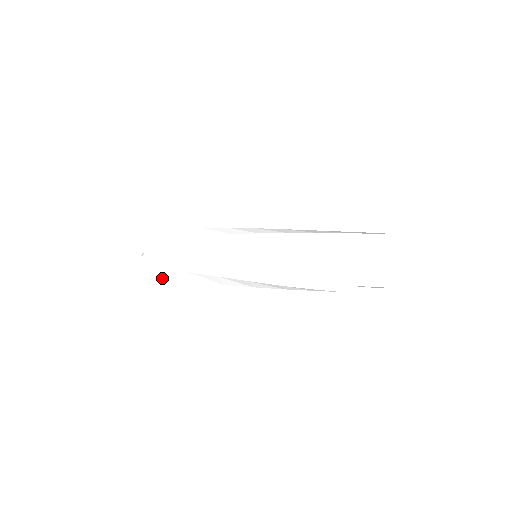
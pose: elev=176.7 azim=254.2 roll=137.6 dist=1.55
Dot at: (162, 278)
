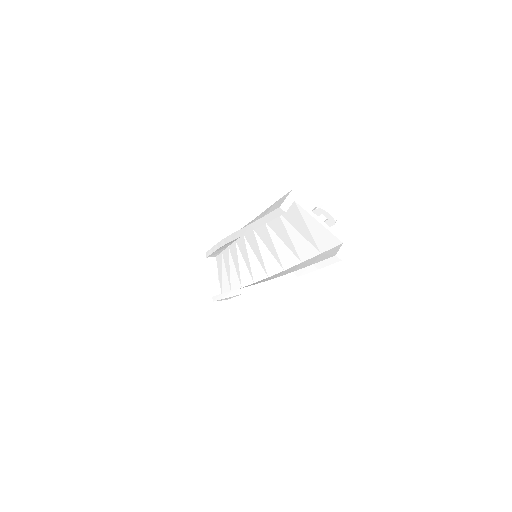
Dot at: (234, 296)
